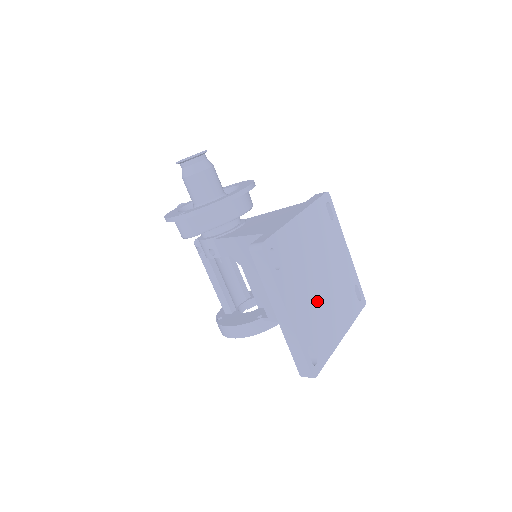
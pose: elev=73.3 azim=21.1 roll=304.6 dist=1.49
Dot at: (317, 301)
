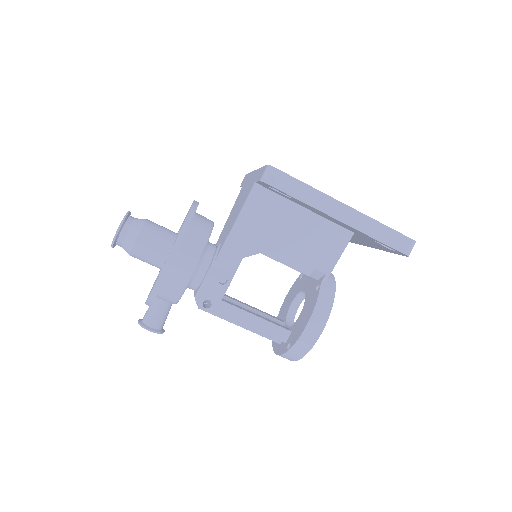
Dot at: occluded
